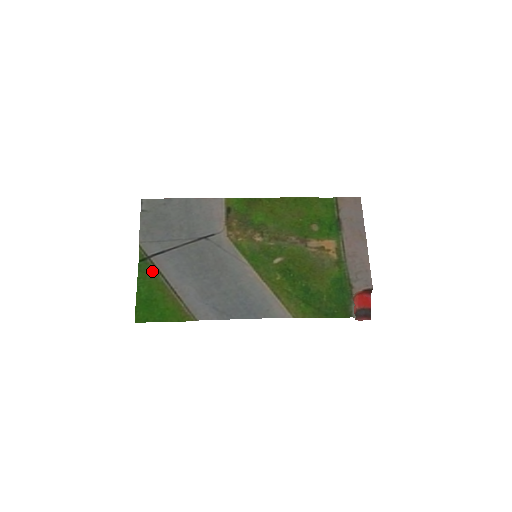
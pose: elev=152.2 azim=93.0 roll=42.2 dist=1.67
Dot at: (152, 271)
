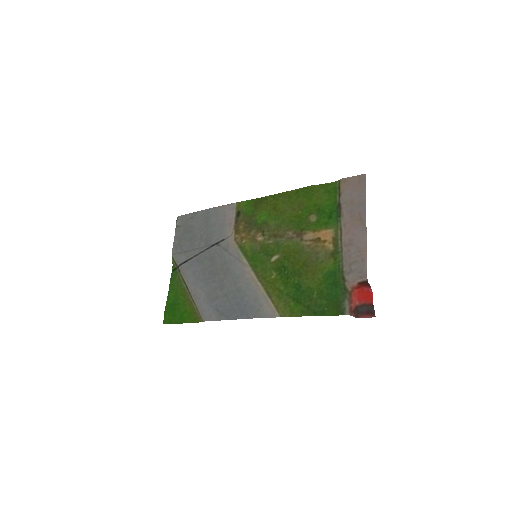
Dot at: (179, 279)
